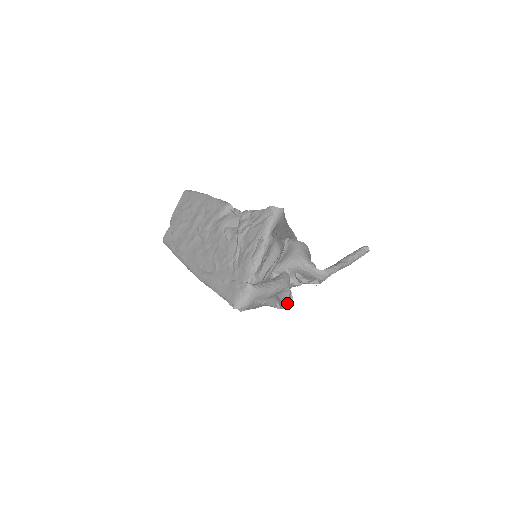
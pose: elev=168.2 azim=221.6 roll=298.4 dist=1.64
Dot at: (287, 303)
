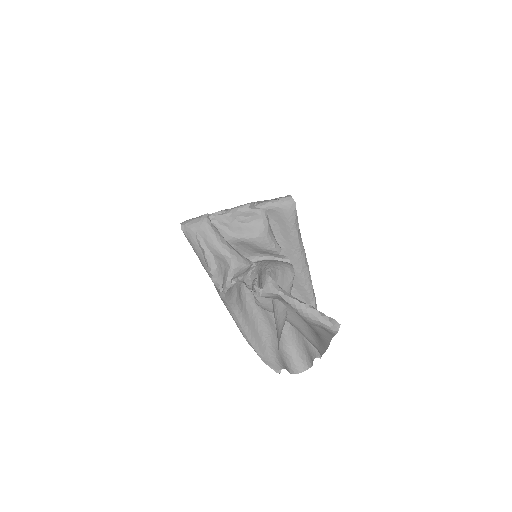
Dot at: (224, 287)
